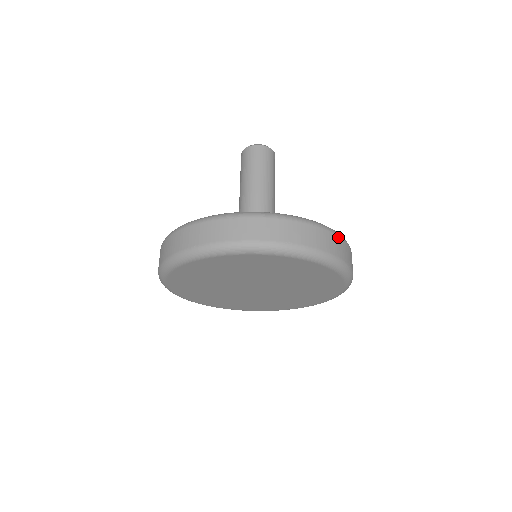
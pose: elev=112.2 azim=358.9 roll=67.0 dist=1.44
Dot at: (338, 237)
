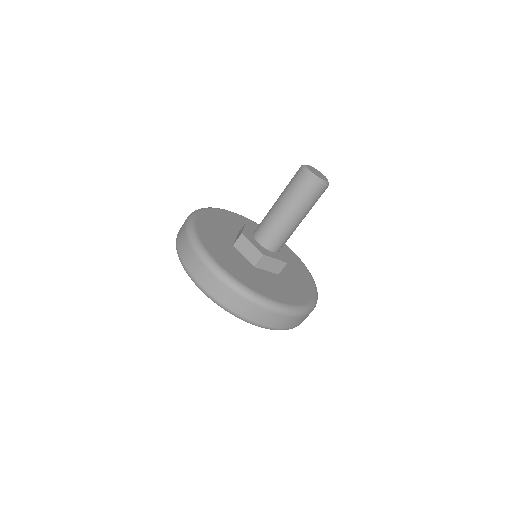
Dot at: occluded
